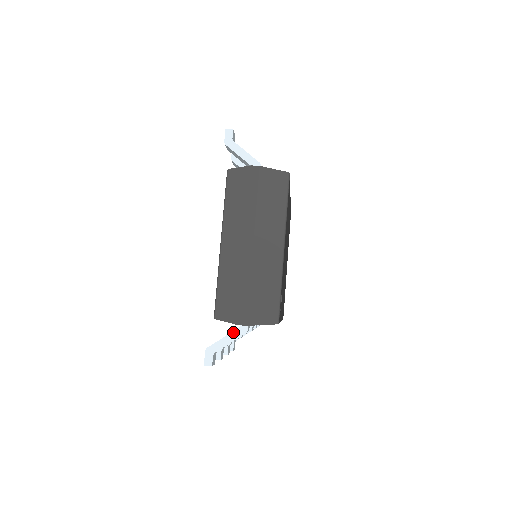
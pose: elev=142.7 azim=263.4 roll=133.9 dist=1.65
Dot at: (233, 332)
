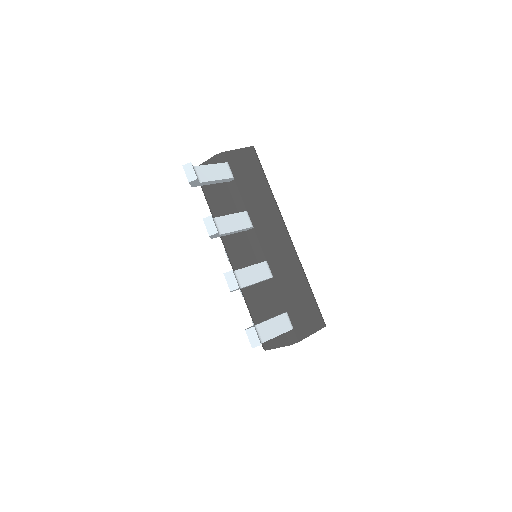
Dot at: occluded
